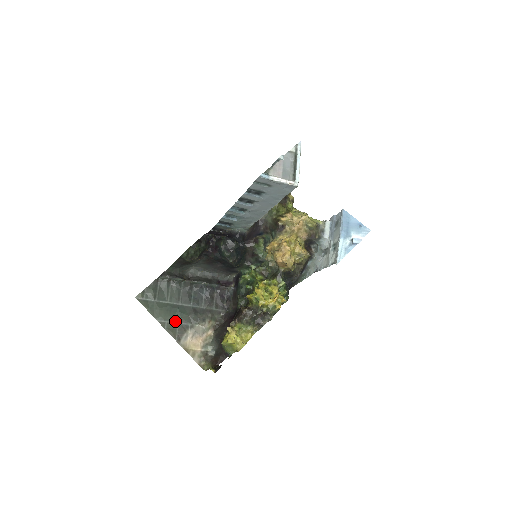
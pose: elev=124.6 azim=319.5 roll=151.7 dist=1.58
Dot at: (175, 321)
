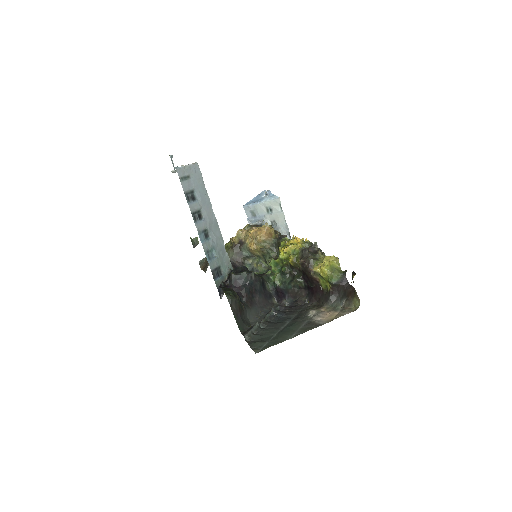
Dot at: (298, 329)
